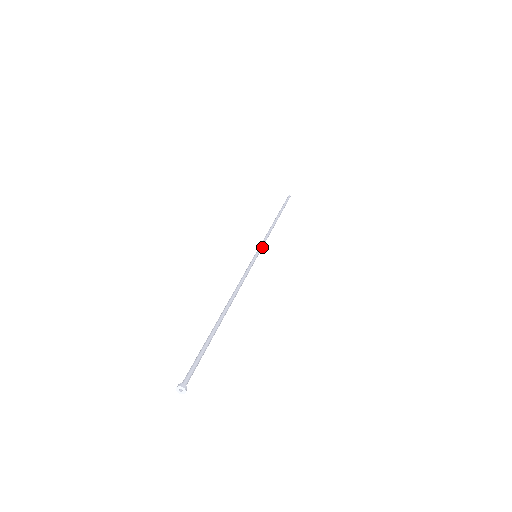
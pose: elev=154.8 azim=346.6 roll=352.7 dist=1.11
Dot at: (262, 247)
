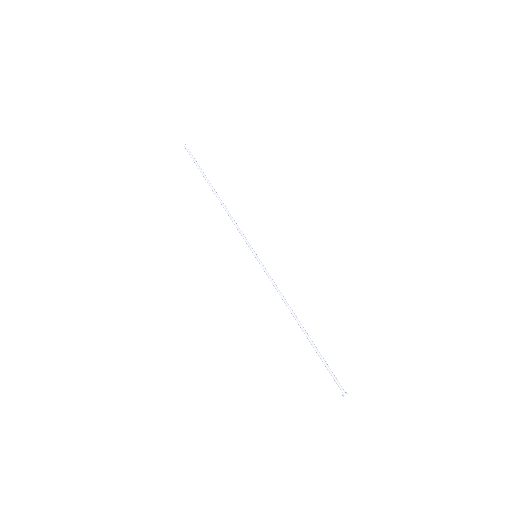
Dot at: (247, 242)
